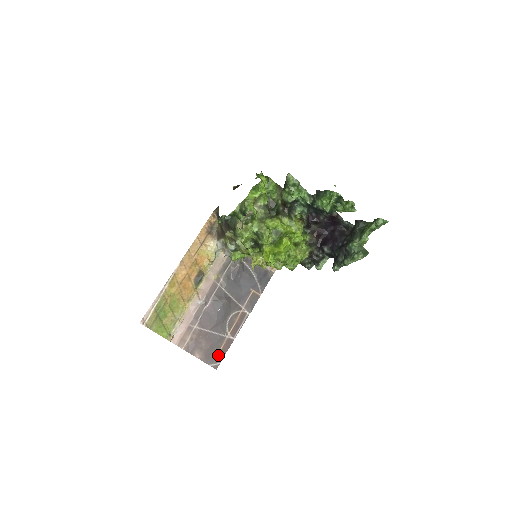
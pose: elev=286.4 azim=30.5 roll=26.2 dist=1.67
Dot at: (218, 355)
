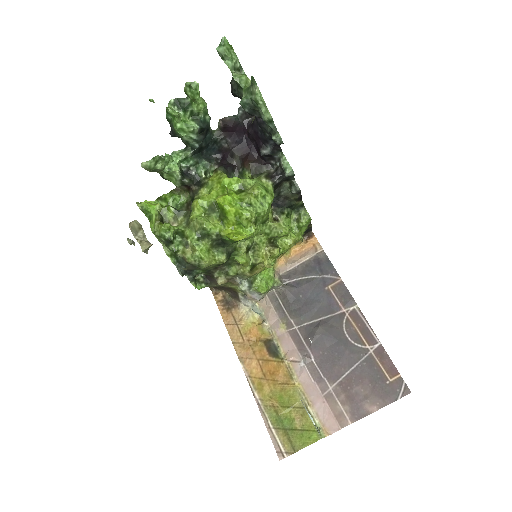
Dot at: (390, 378)
